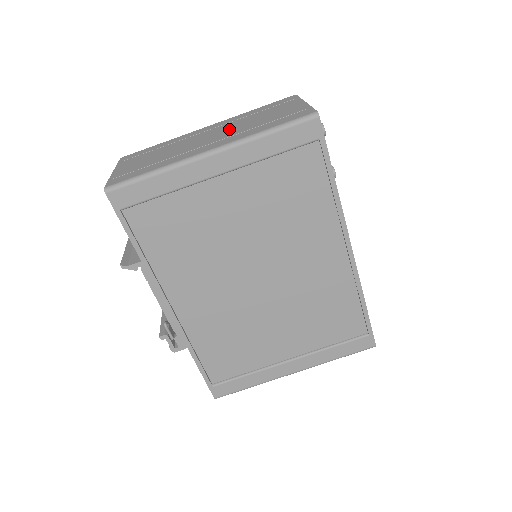
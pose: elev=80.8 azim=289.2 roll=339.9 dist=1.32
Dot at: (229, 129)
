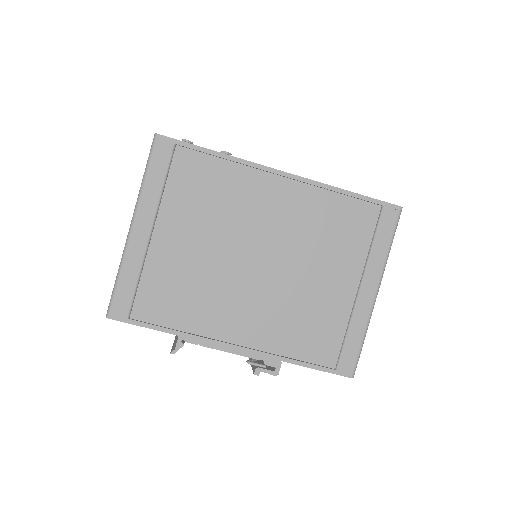
Dot at: occluded
